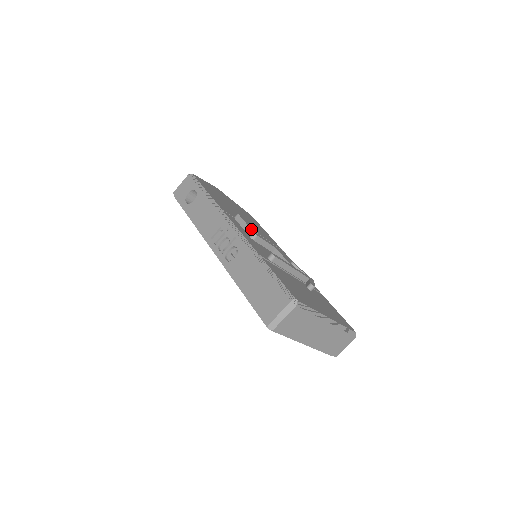
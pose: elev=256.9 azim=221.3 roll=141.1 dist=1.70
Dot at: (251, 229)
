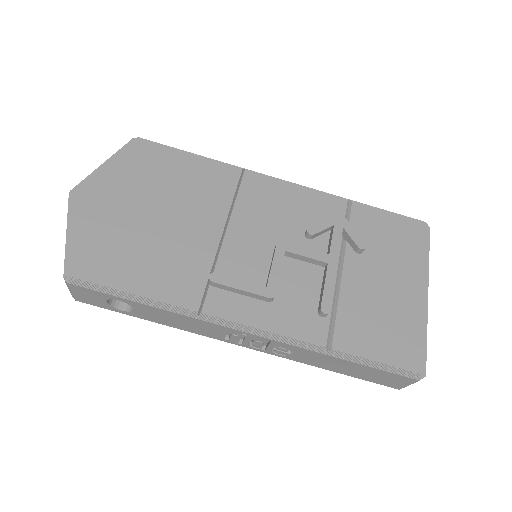
Dot at: (259, 296)
